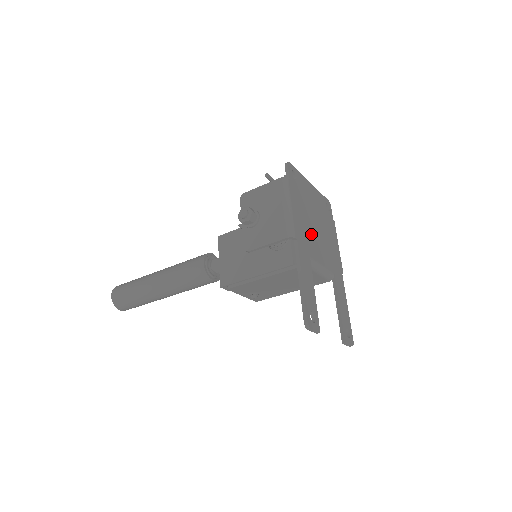
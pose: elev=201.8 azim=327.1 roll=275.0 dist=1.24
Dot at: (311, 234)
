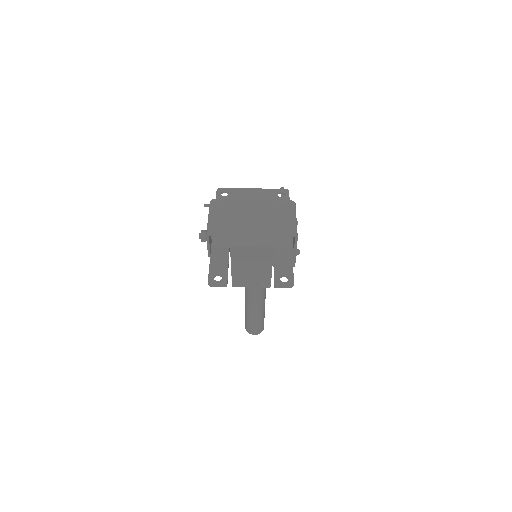
Dot at: (239, 224)
